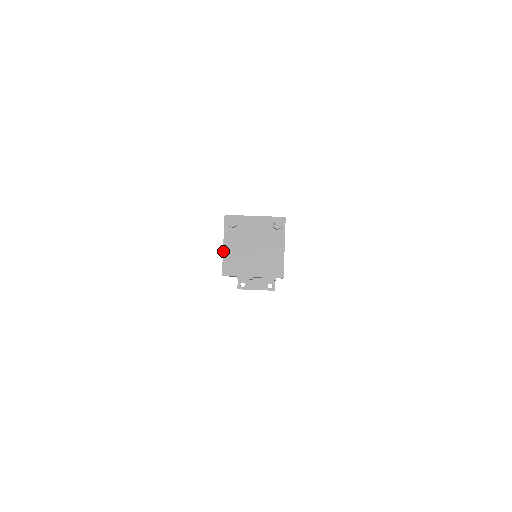
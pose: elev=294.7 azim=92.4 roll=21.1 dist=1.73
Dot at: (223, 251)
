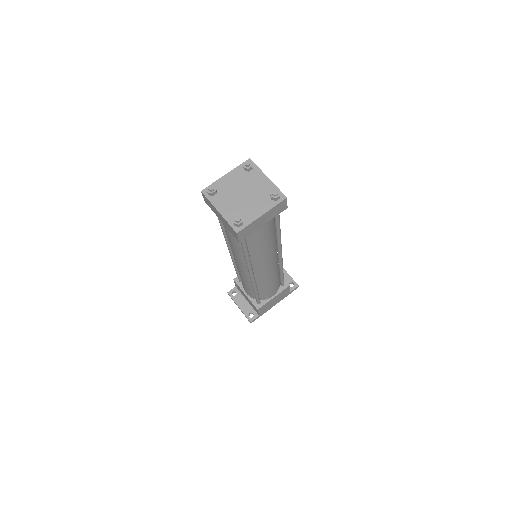
Dot at: (221, 177)
